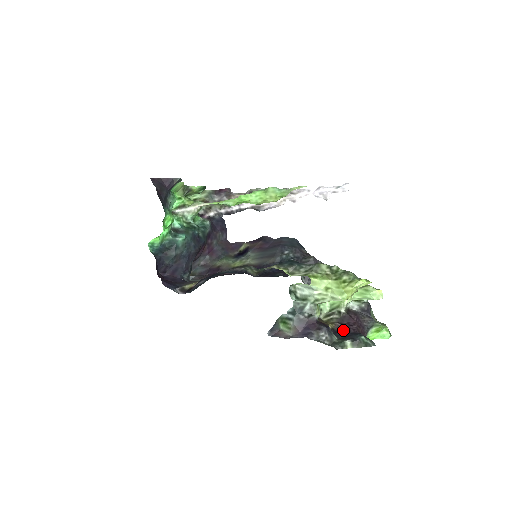
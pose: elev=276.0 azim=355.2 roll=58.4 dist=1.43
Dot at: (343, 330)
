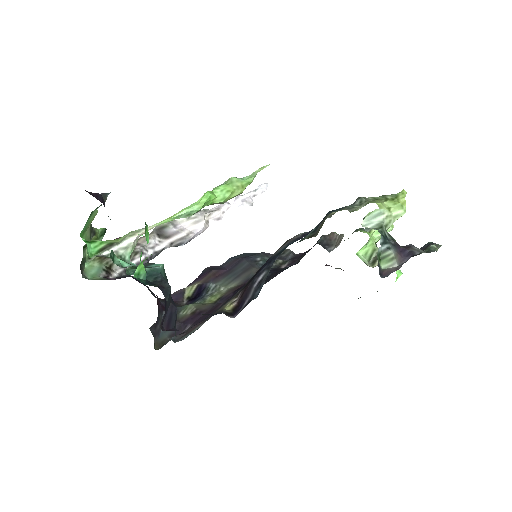
Dot at: occluded
